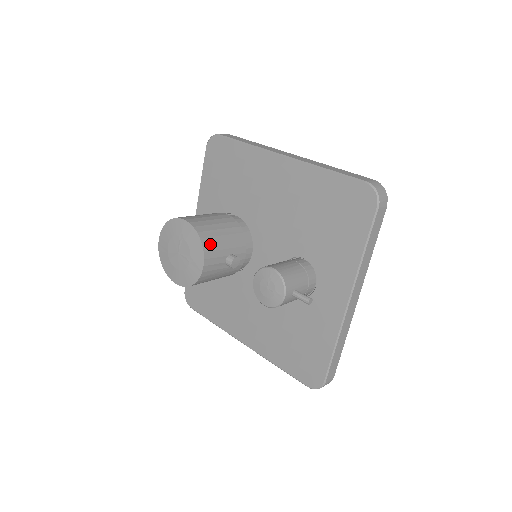
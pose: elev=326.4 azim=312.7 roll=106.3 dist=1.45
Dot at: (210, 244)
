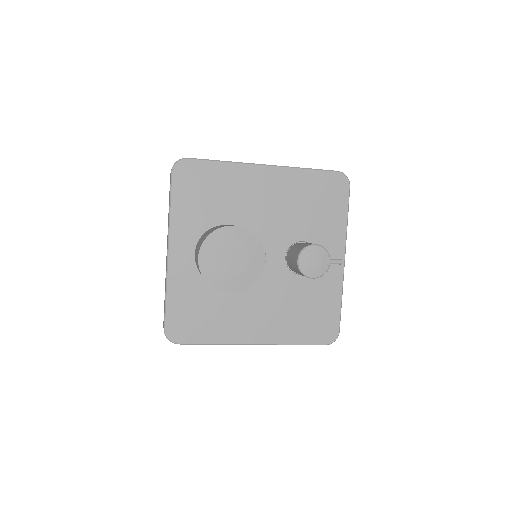
Dot at: occluded
